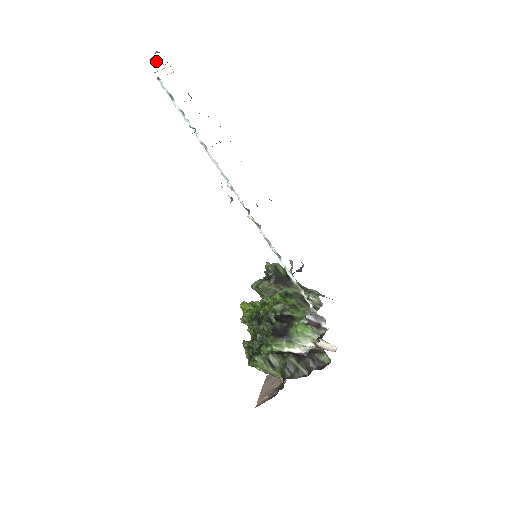
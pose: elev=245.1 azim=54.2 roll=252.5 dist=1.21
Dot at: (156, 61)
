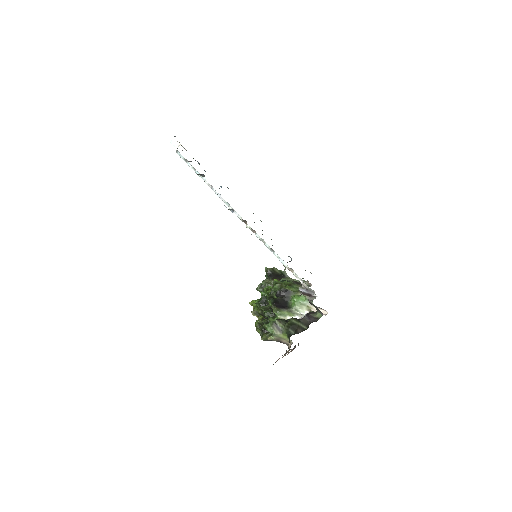
Dot at: (175, 142)
